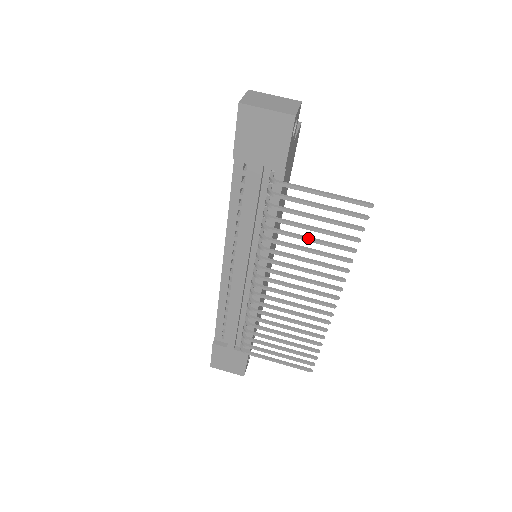
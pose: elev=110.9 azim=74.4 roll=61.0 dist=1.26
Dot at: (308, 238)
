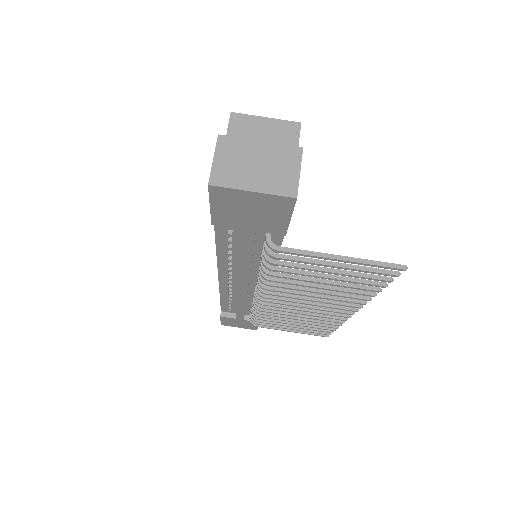
Dot at: (321, 282)
